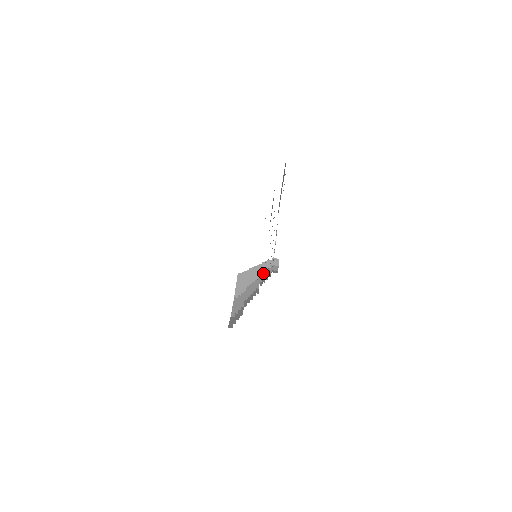
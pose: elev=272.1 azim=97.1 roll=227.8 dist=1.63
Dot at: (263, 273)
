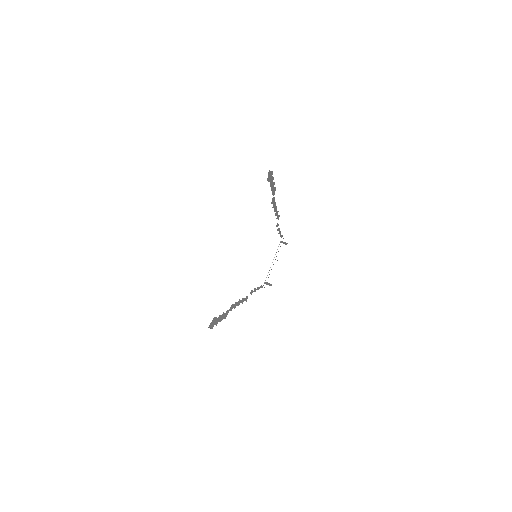
Dot at: (253, 291)
